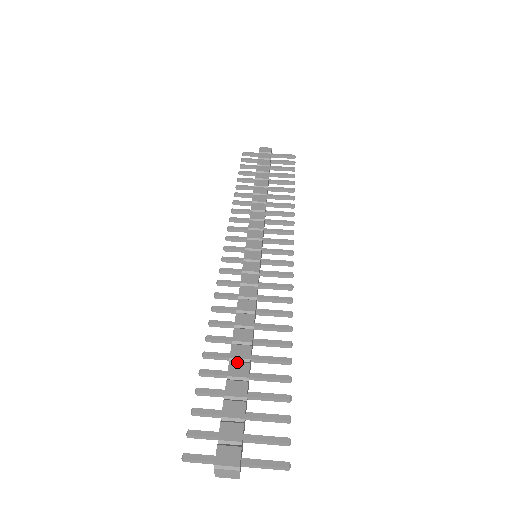
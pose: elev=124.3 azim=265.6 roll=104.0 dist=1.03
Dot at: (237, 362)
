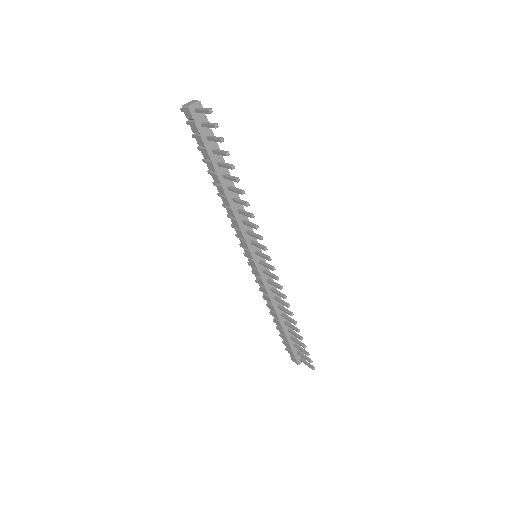
Dot at: occluded
